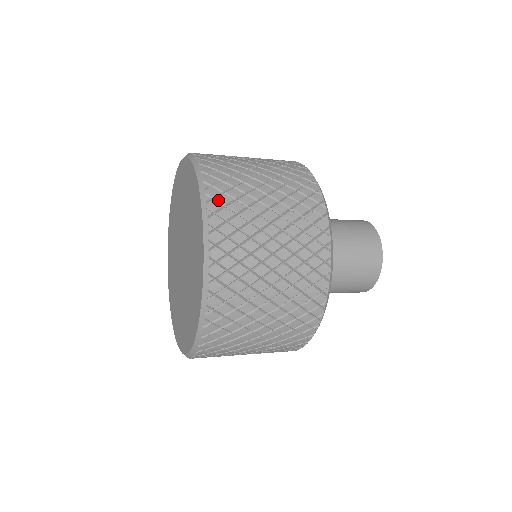
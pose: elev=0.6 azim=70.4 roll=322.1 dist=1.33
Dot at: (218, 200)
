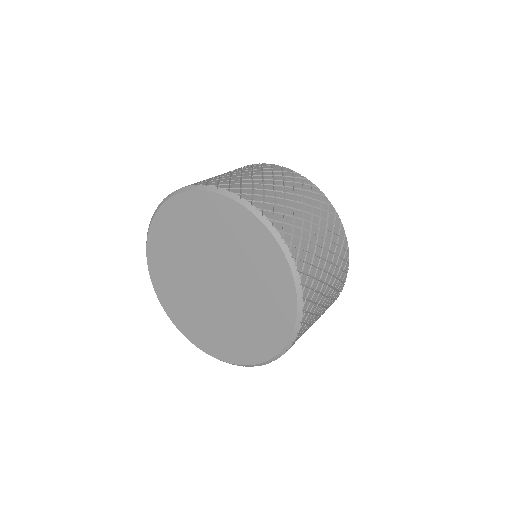
Dot at: (233, 188)
